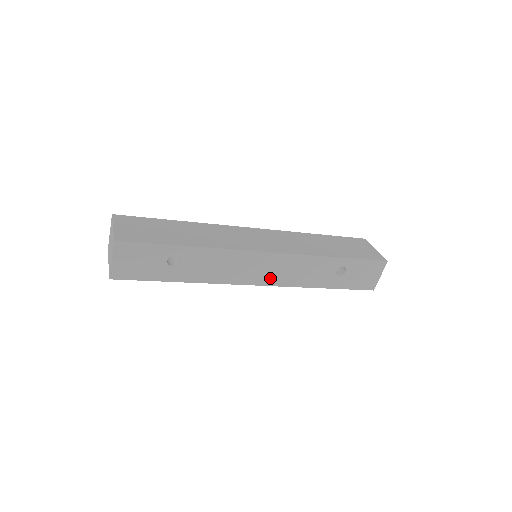
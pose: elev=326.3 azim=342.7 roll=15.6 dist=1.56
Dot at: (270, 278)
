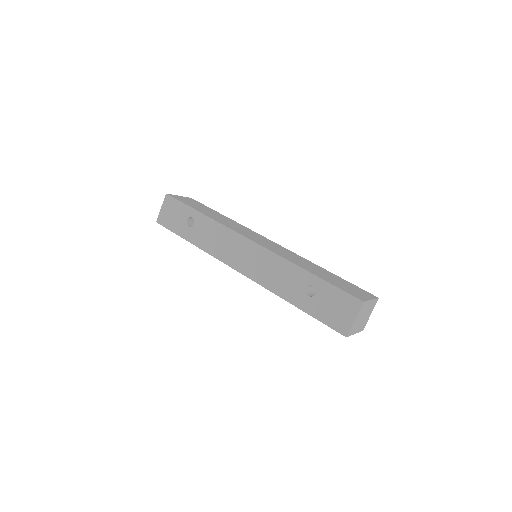
Dot at: (248, 268)
